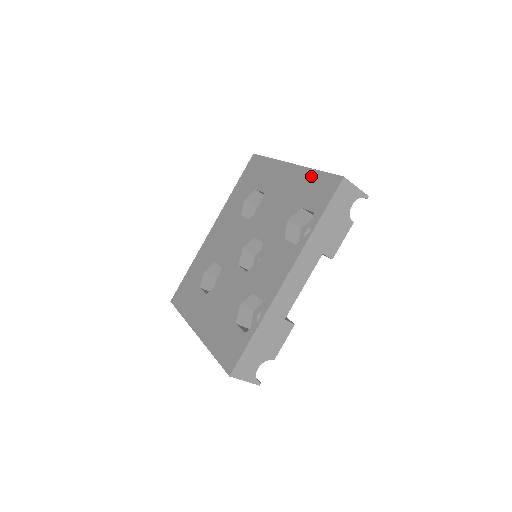
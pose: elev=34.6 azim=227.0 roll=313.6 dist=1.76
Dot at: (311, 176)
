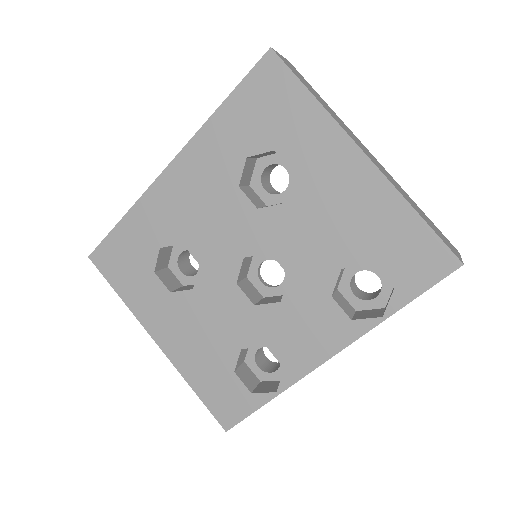
Dot at: (402, 216)
